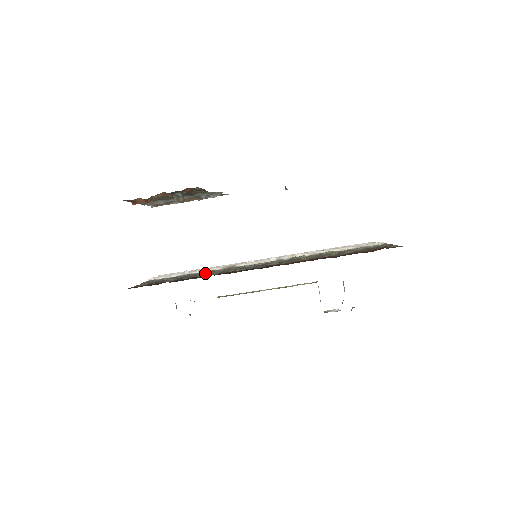
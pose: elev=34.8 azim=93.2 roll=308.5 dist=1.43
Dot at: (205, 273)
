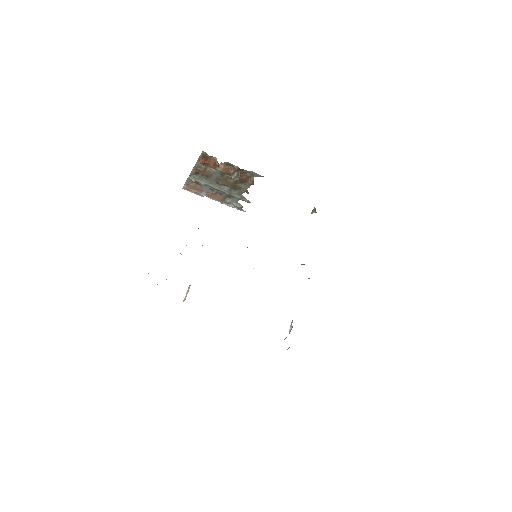
Dot at: occluded
